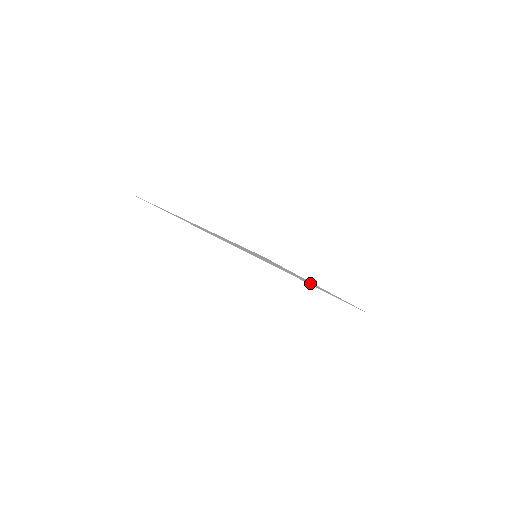
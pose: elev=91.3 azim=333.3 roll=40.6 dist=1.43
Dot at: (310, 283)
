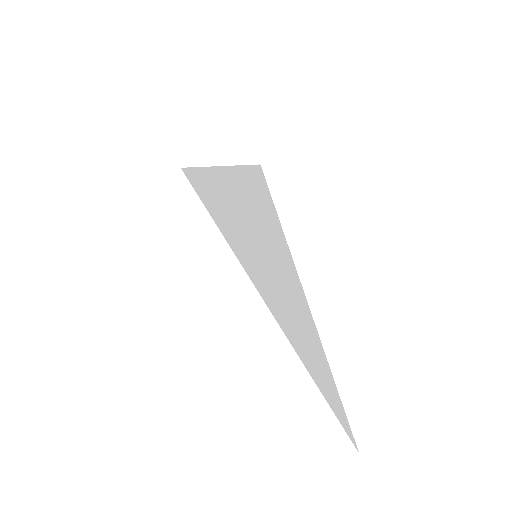
Dot at: (298, 320)
